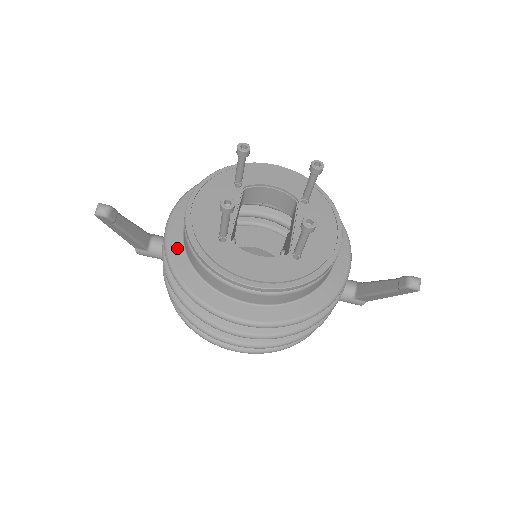
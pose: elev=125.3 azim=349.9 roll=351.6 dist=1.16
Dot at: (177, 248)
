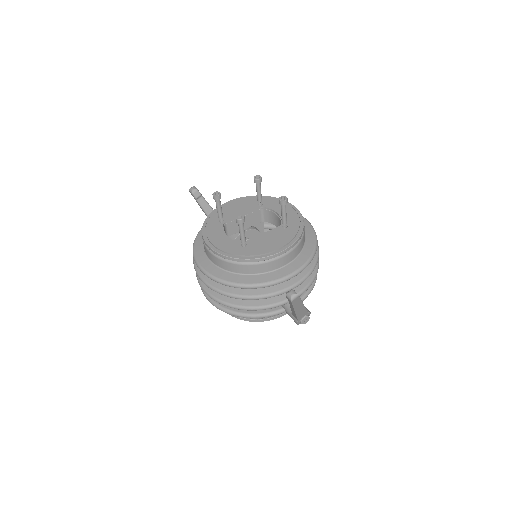
Dot at: occluded
